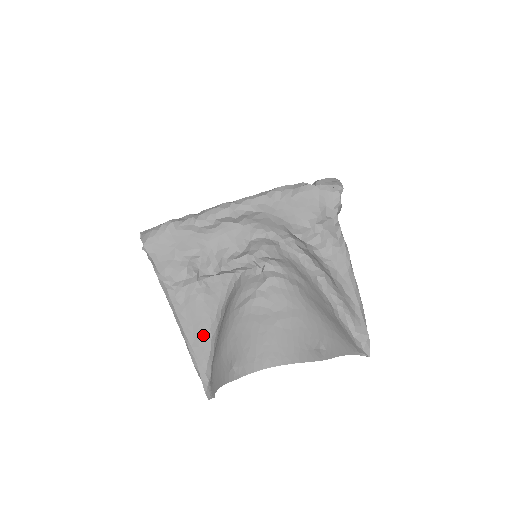
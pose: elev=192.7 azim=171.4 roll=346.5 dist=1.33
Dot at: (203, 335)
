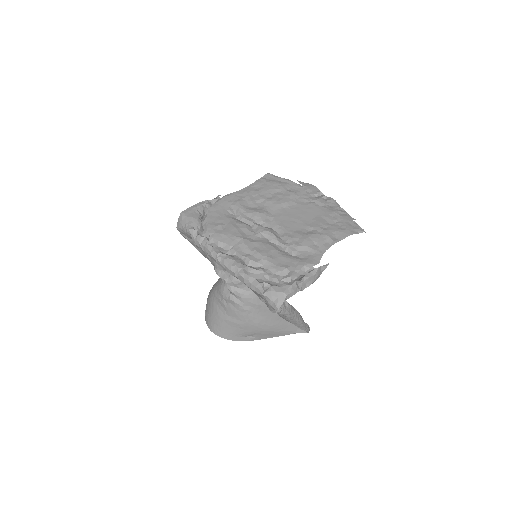
Dot at: occluded
